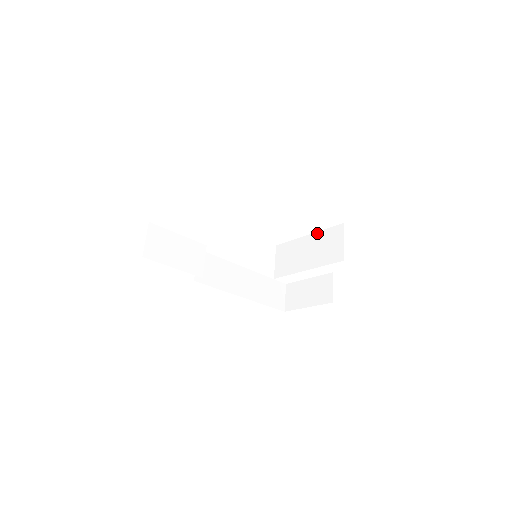
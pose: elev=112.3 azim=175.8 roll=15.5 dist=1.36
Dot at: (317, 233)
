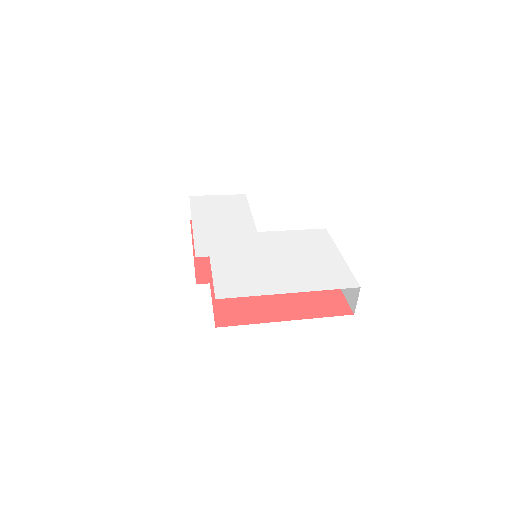
Dot at: (302, 231)
